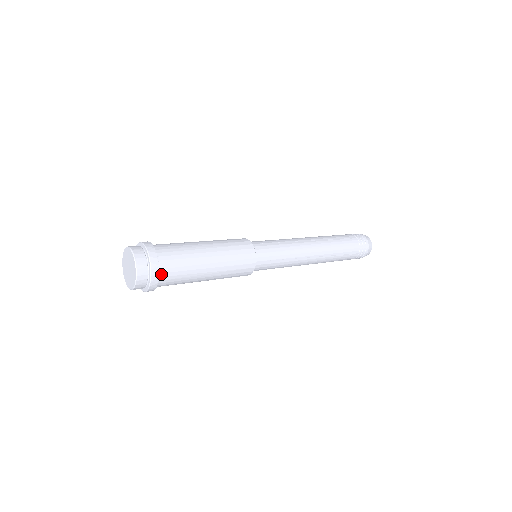
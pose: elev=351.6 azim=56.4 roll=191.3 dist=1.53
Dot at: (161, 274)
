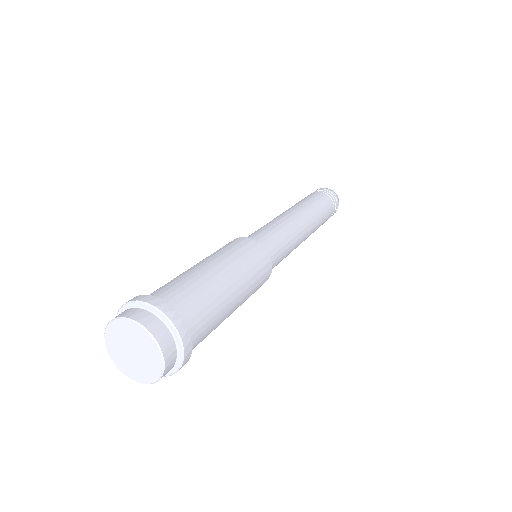
Dot at: (189, 332)
